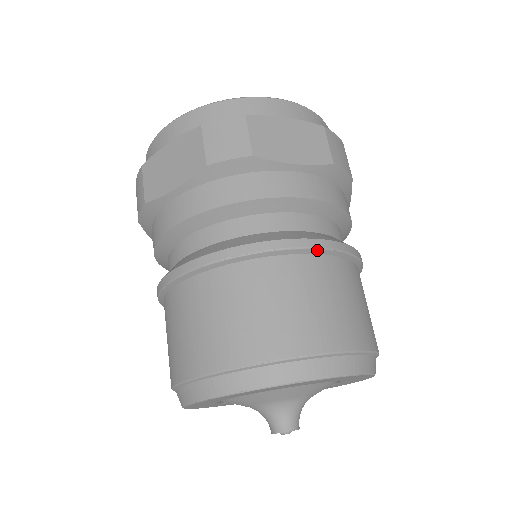
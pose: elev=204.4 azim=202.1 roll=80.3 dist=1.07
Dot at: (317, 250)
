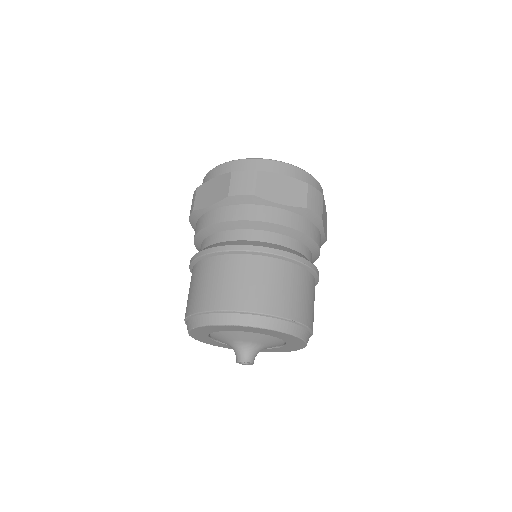
Dot at: (318, 279)
